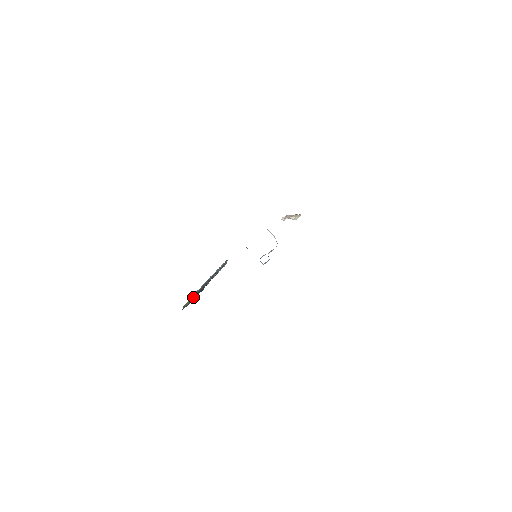
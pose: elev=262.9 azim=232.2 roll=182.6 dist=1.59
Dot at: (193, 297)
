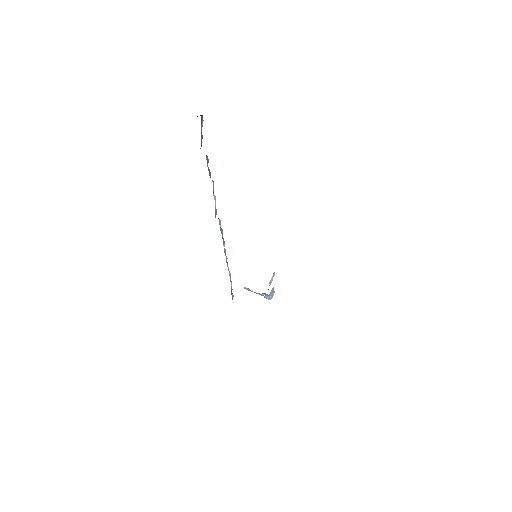
Dot at: occluded
